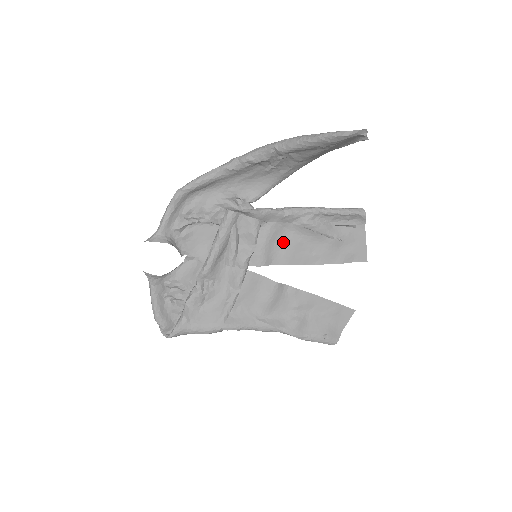
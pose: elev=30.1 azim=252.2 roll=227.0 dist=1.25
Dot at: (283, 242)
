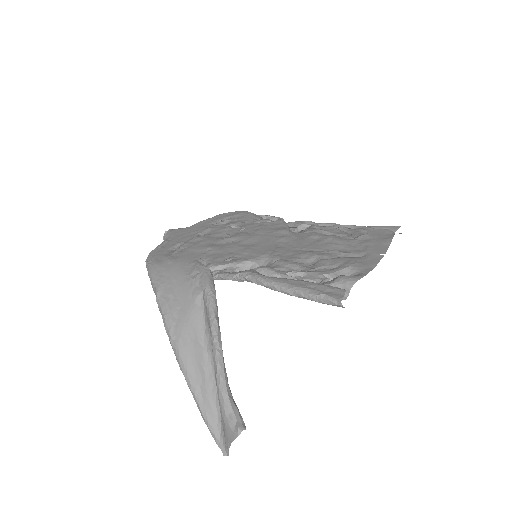
Dot at: (274, 259)
